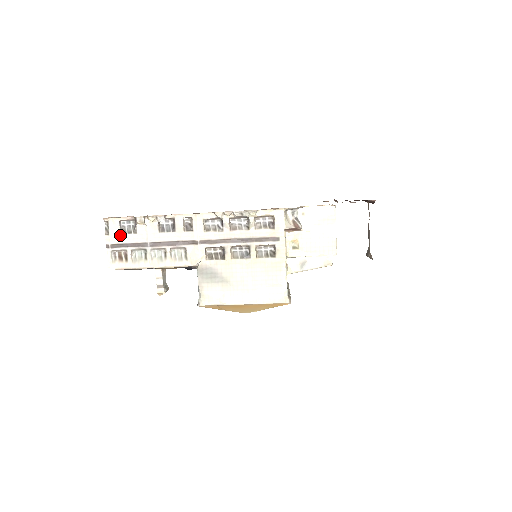
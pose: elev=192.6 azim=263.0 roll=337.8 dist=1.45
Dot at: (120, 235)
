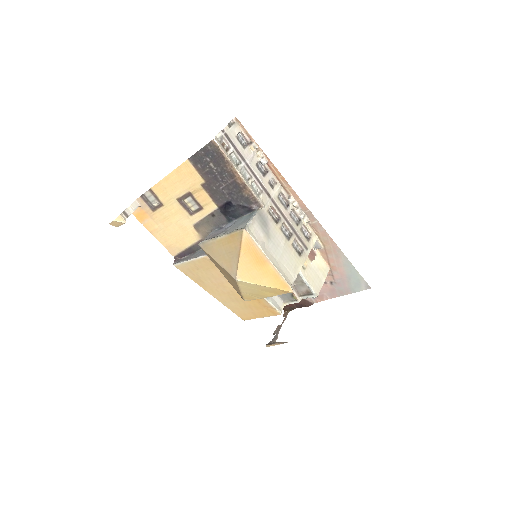
Dot at: (235, 137)
